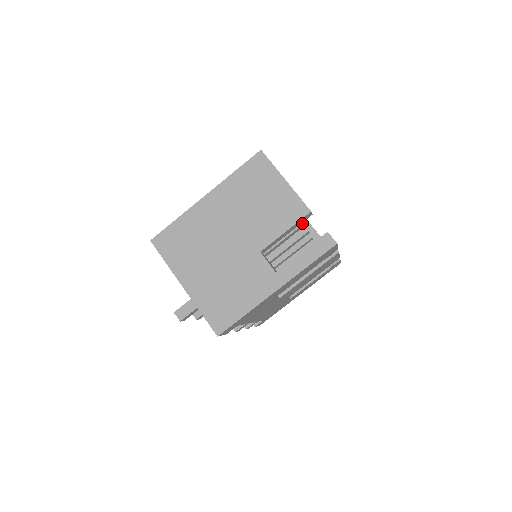
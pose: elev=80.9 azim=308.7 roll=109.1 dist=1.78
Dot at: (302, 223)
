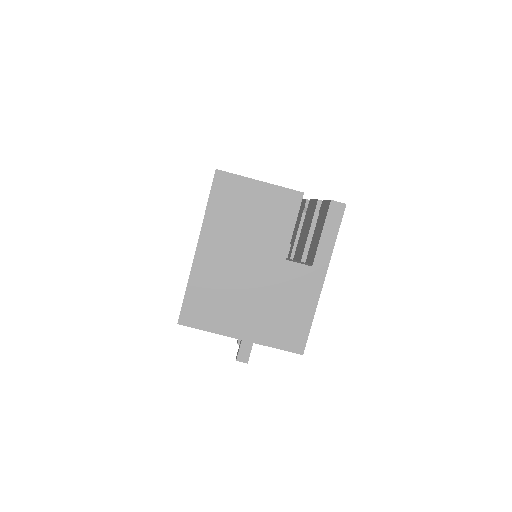
Dot at: occluded
